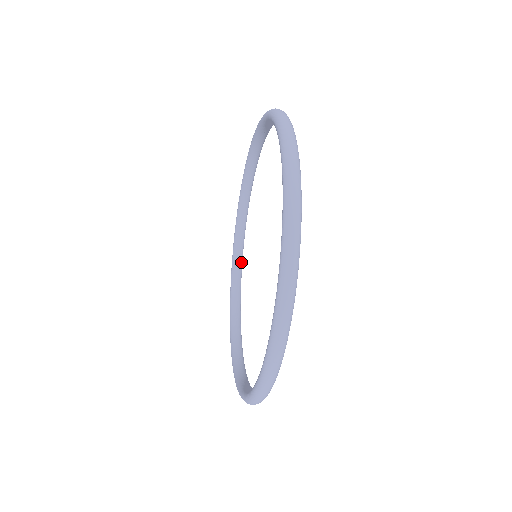
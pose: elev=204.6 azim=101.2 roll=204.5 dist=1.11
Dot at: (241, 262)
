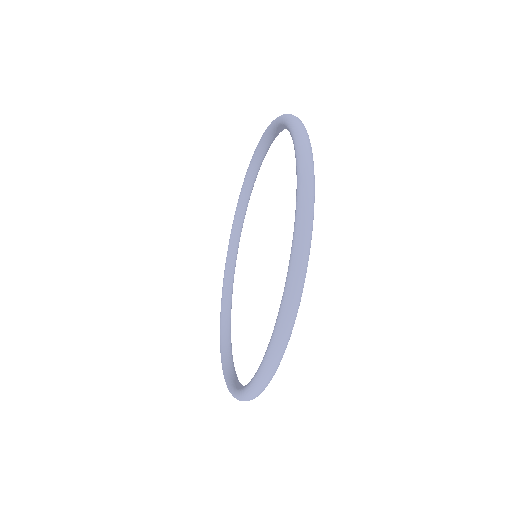
Dot at: (245, 211)
